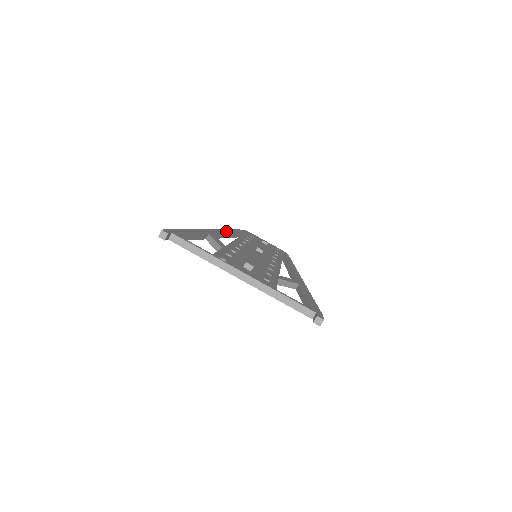
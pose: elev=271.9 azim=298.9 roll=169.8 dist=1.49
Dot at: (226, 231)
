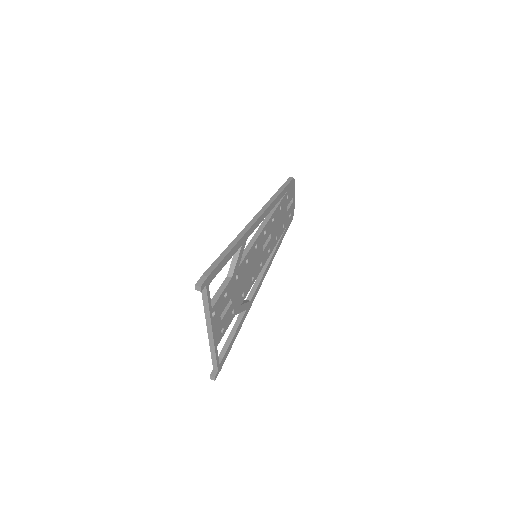
Dot at: (268, 211)
